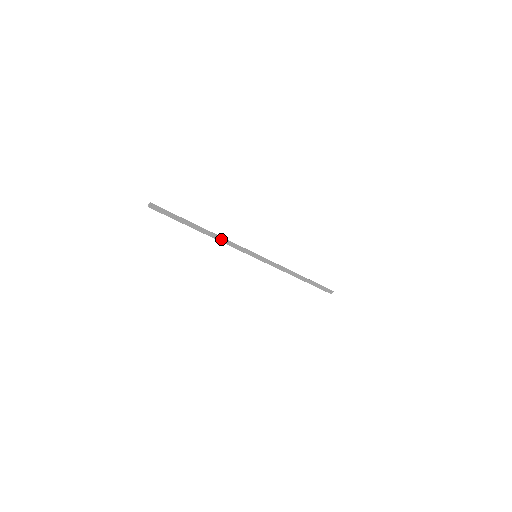
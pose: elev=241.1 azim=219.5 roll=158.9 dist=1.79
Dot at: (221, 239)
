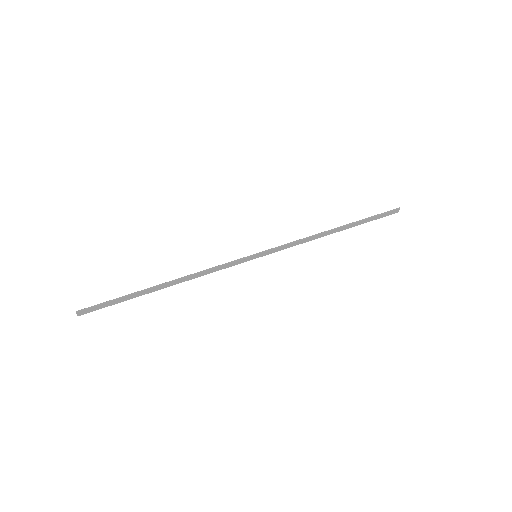
Dot at: (195, 276)
